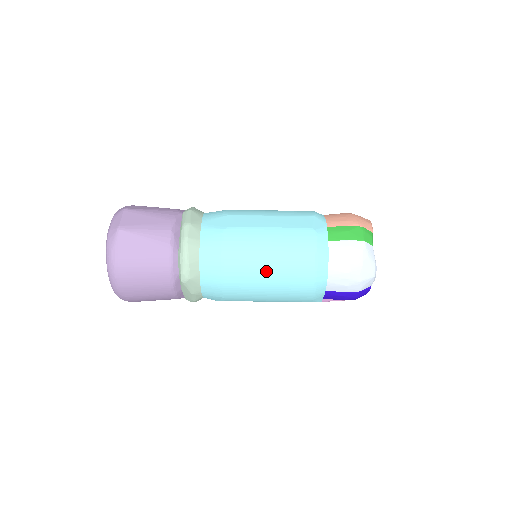
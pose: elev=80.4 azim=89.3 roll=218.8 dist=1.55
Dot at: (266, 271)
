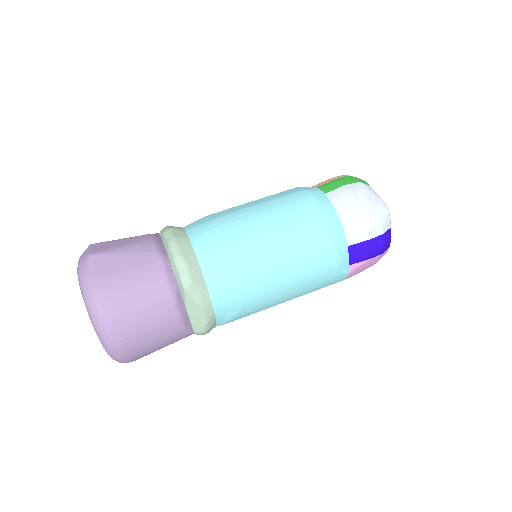
Dot at: (275, 240)
